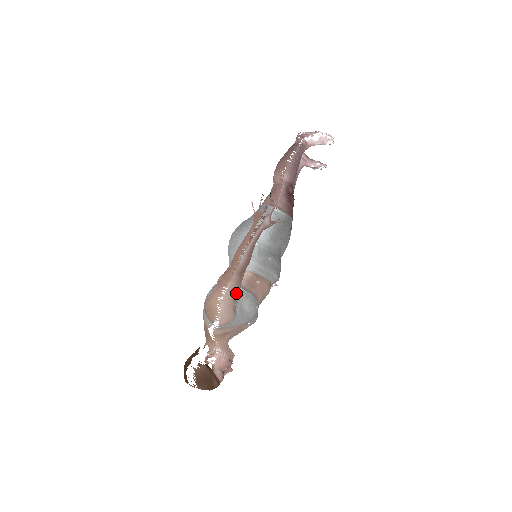
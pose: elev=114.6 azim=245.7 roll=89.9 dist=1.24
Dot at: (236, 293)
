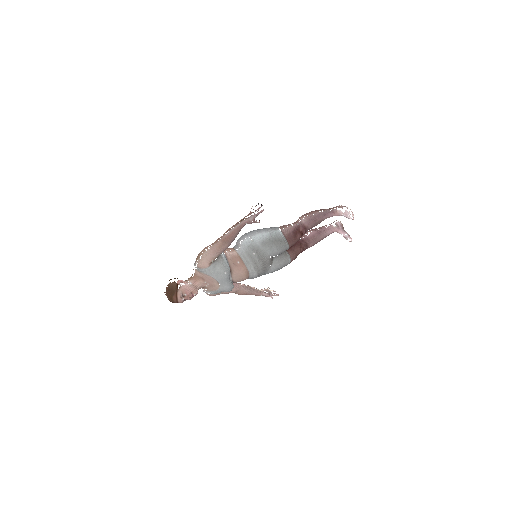
Dot at: (216, 253)
